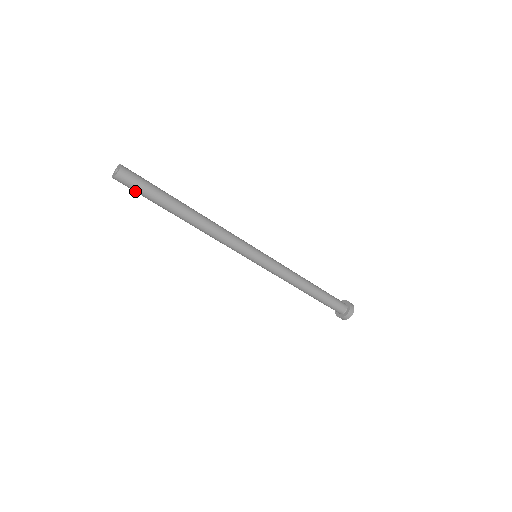
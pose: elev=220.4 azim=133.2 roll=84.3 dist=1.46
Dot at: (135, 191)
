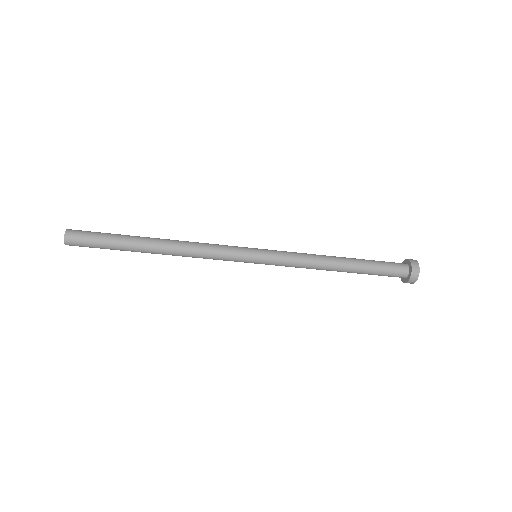
Dot at: (92, 247)
